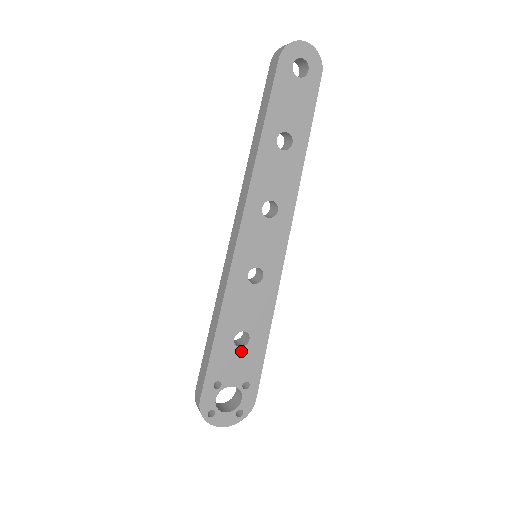
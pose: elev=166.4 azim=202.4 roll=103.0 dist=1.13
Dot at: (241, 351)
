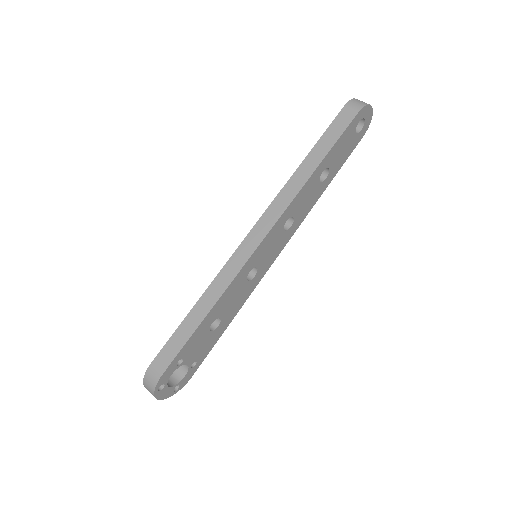
Dot at: (209, 335)
